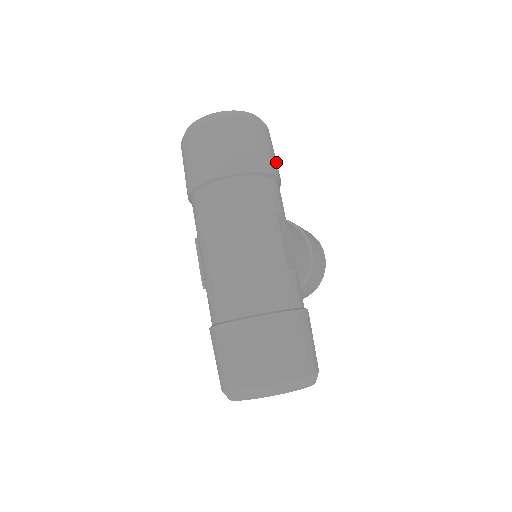
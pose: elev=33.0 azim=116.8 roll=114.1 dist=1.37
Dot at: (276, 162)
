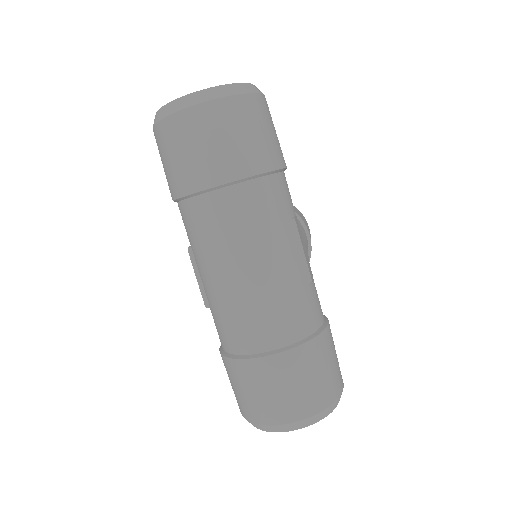
Dot at: occluded
